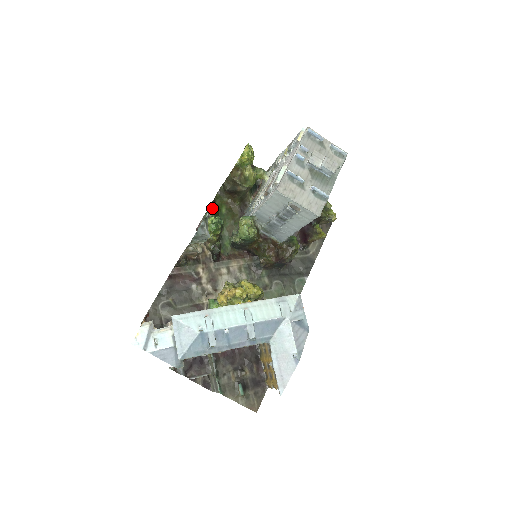
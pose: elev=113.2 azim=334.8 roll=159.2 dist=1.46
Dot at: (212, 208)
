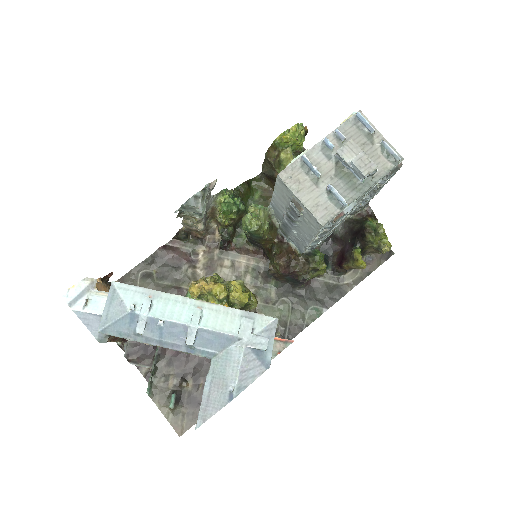
Dot at: (241, 188)
